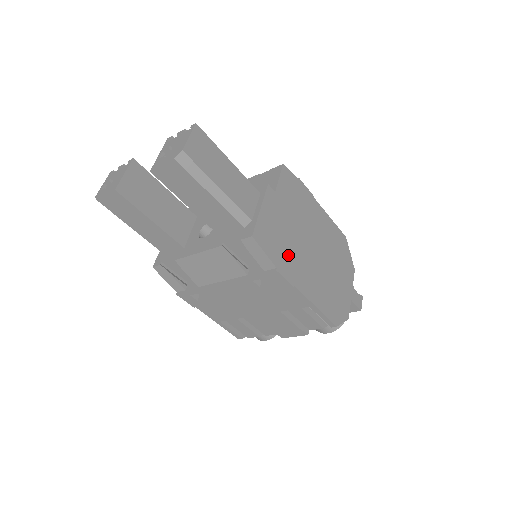
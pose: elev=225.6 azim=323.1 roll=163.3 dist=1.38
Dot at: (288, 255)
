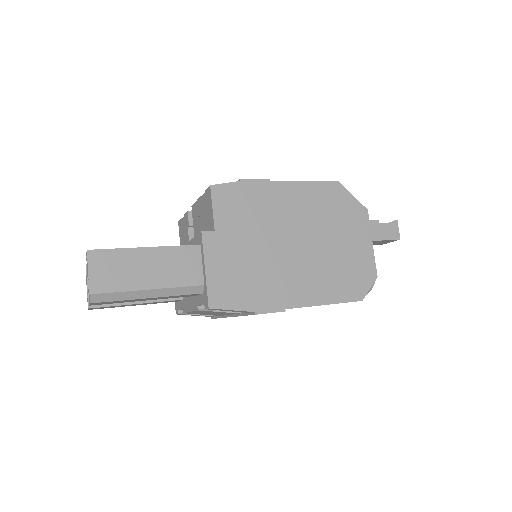
Dot at: (263, 284)
